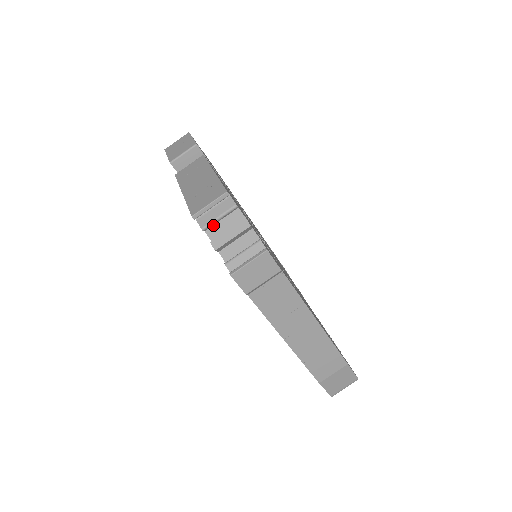
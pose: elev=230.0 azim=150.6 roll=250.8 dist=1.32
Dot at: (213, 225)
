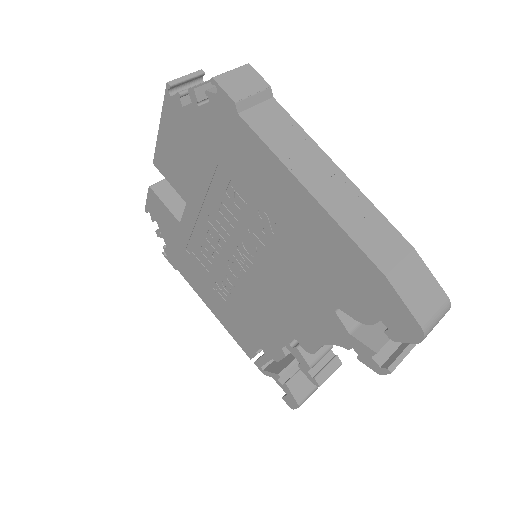
Dot at: (191, 103)
